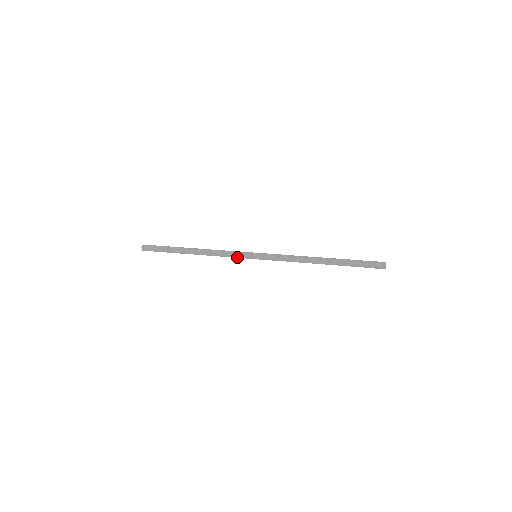
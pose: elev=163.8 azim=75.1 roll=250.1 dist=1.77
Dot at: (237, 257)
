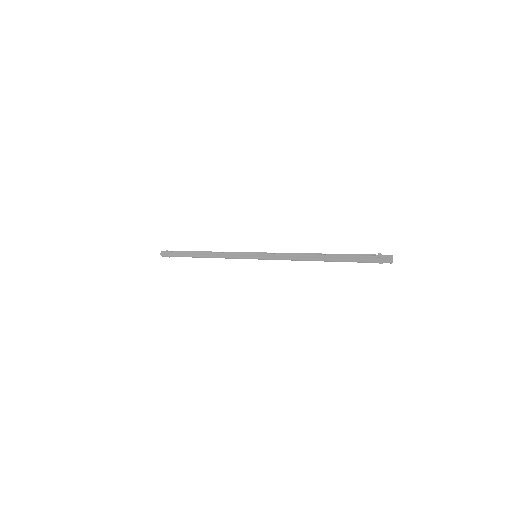
Dot at: (238, 256)
